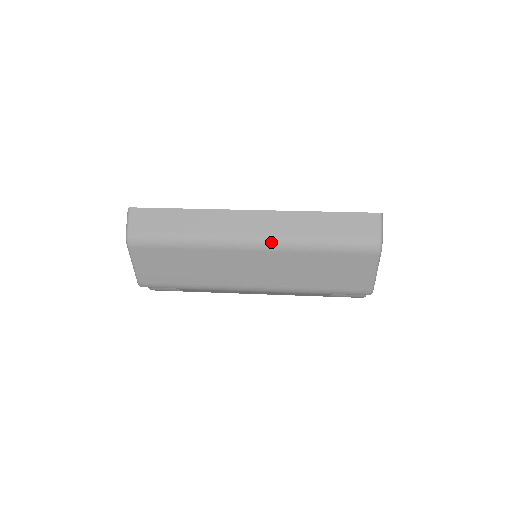
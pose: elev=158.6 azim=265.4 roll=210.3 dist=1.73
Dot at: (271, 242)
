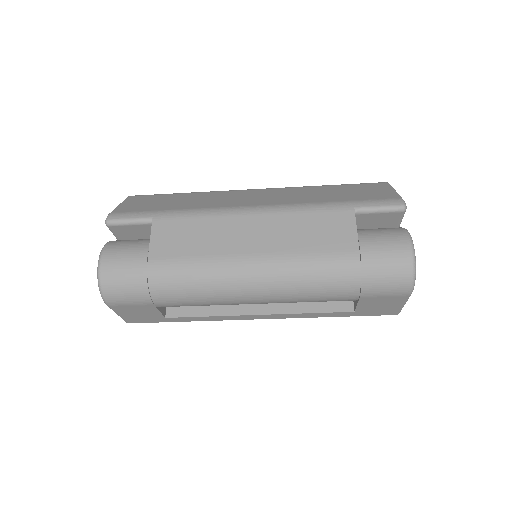
Dot at: occluded
